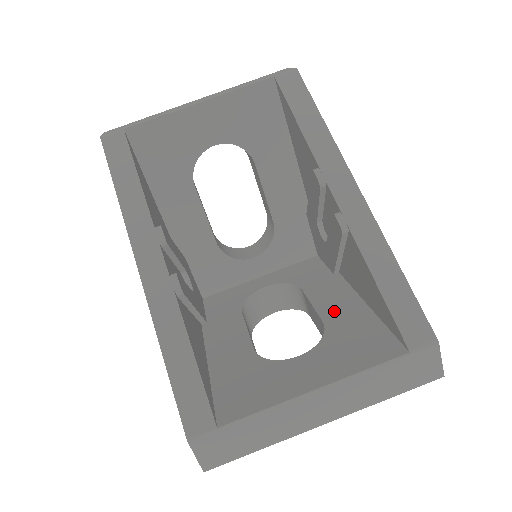
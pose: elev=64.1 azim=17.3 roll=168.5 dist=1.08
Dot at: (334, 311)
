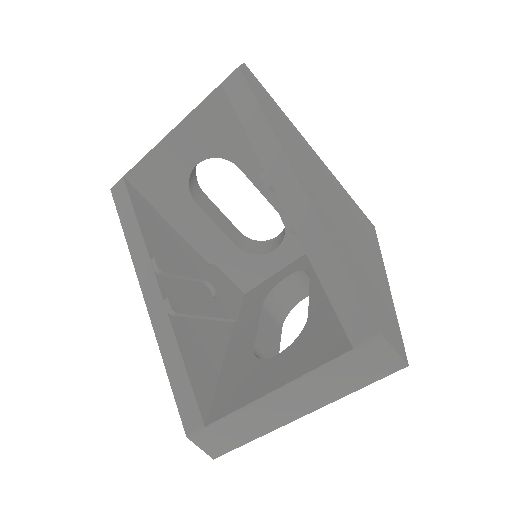
Dot at: (320, 301)
